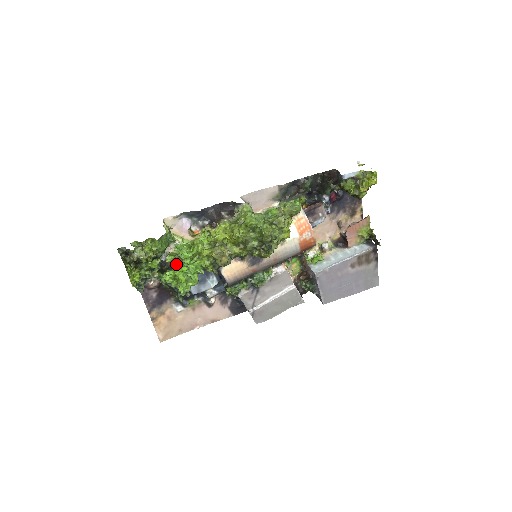
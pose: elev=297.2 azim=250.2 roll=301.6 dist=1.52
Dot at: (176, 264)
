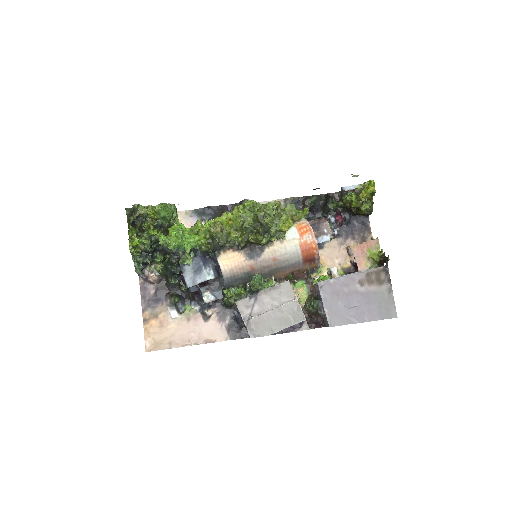
Dot at: occluded
